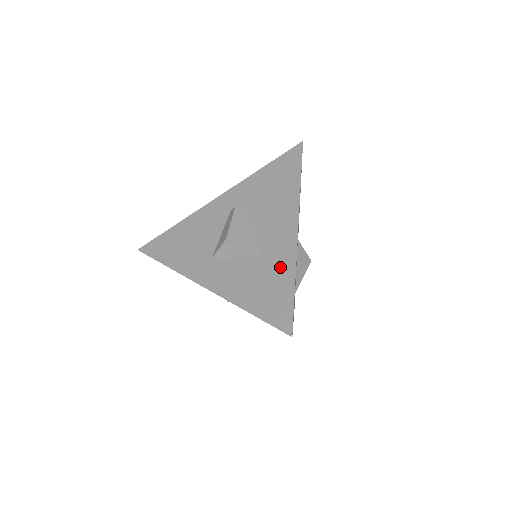
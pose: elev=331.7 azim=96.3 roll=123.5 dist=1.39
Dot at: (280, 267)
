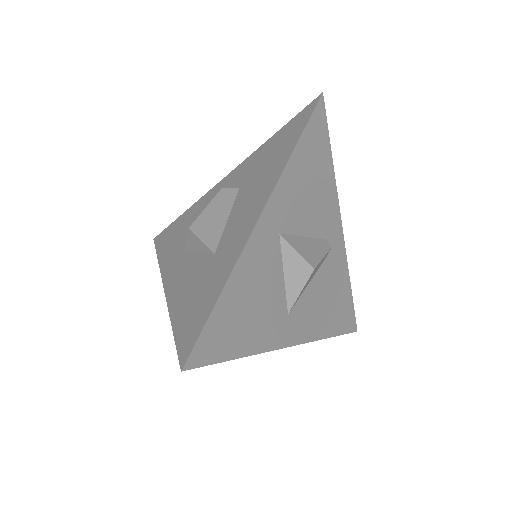
Dot at: (220, 269)
